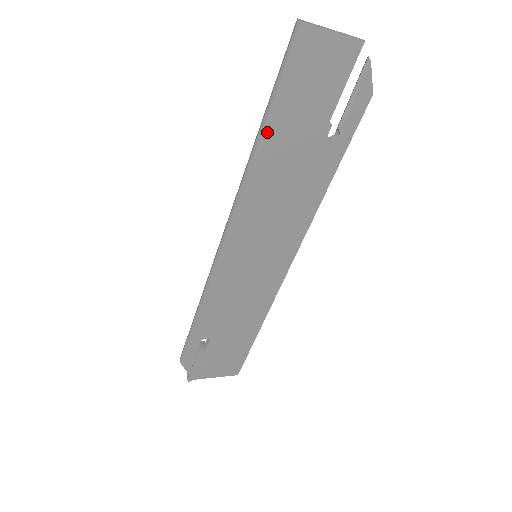
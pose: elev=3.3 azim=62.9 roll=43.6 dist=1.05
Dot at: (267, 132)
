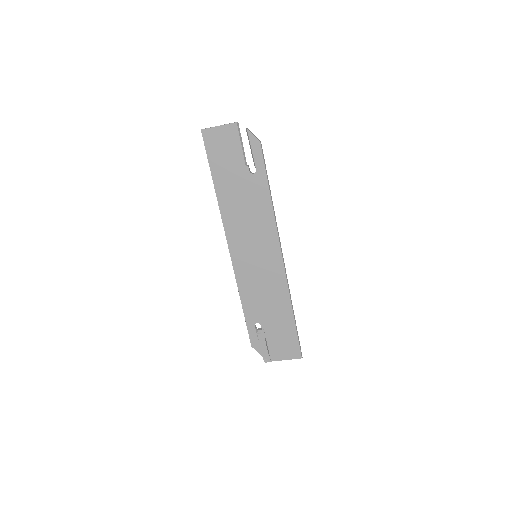
Dot at: (216, 182)
